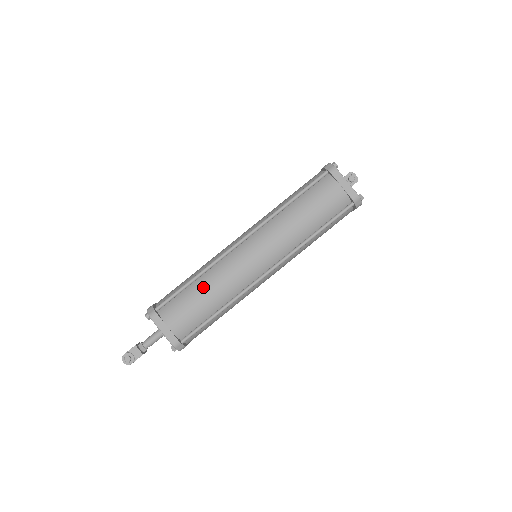
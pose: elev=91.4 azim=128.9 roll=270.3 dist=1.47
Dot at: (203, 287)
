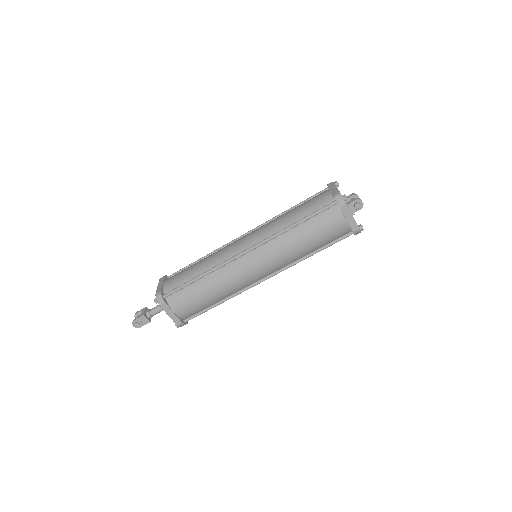
Dot at: (207, 286)
